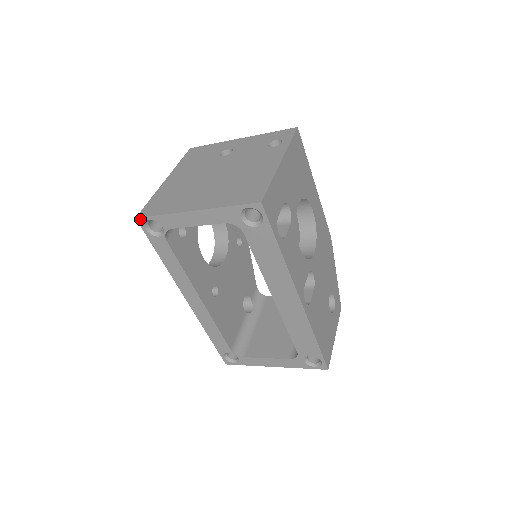
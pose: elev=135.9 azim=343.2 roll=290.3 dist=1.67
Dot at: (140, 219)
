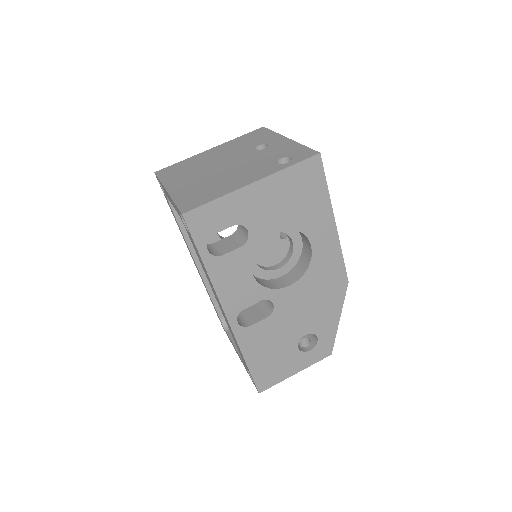
Dot at: occluded
